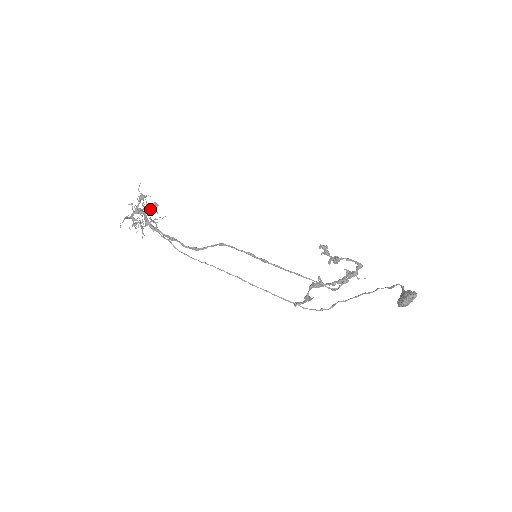
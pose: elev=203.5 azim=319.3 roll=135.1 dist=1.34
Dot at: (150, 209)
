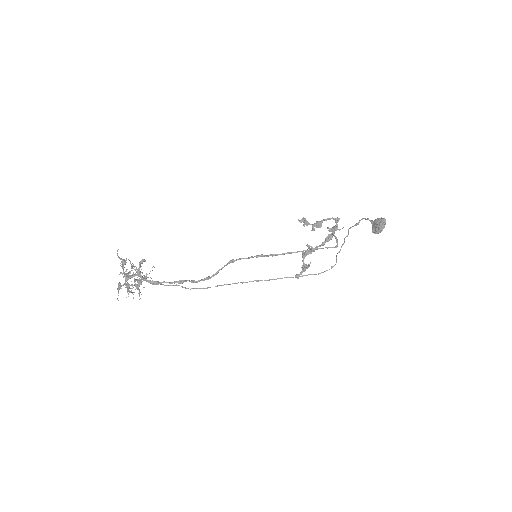
Dot at: occluded
